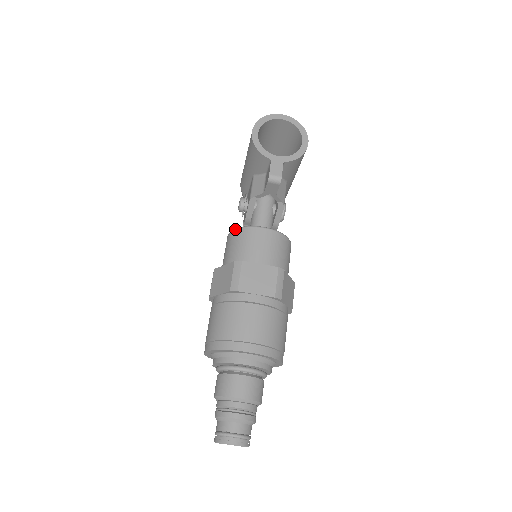
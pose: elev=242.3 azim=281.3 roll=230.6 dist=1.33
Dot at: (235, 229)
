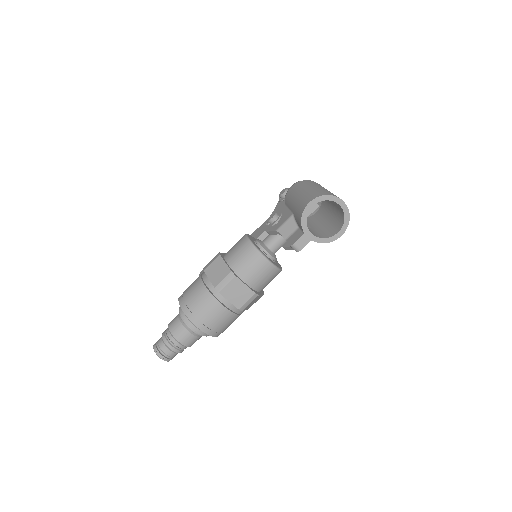
Dot at: (251, 243)
